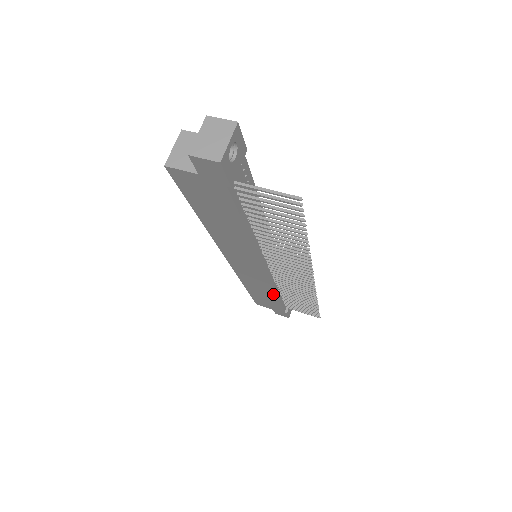
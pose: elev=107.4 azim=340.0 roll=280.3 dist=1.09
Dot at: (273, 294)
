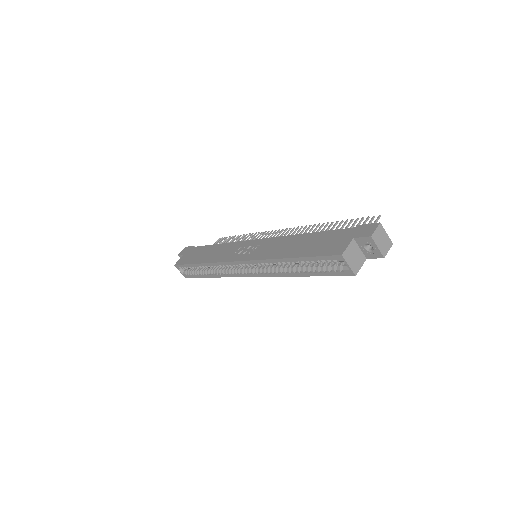
Dot at: occluded
